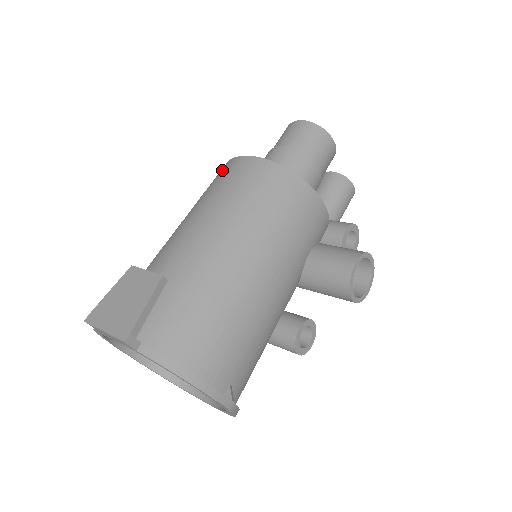
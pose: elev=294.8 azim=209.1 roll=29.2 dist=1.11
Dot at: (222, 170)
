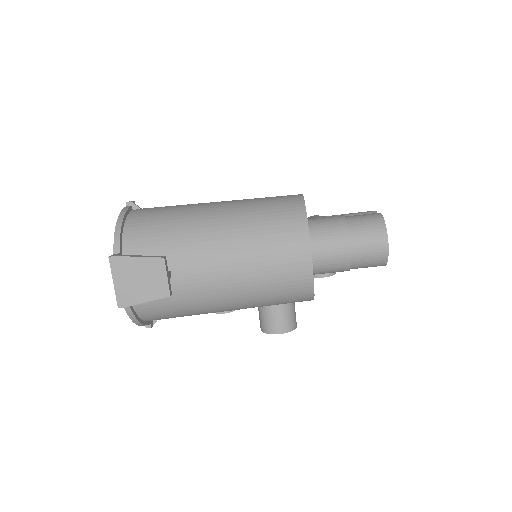
Dot at: (294, 233)
